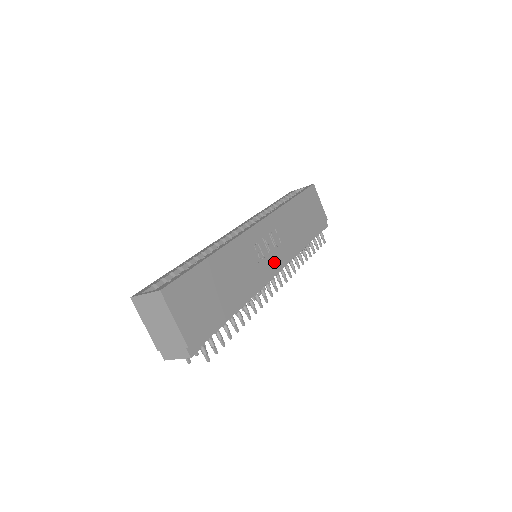
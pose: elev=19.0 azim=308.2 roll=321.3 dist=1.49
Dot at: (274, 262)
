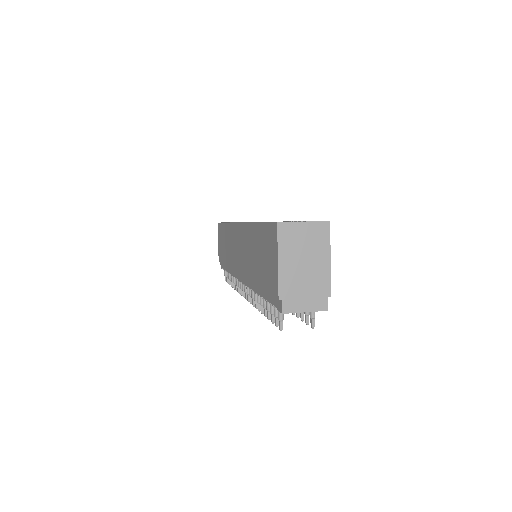
Dot at: occluded
